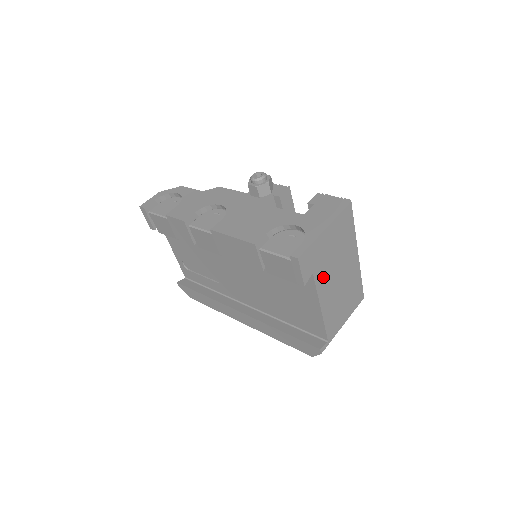
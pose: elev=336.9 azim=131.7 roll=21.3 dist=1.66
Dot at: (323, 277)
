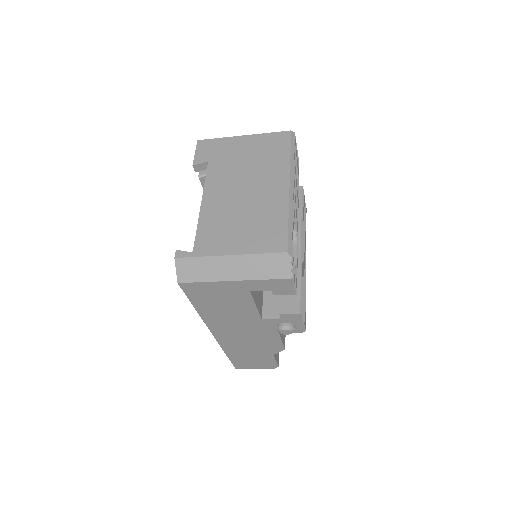
Dot at: (220, 174)
